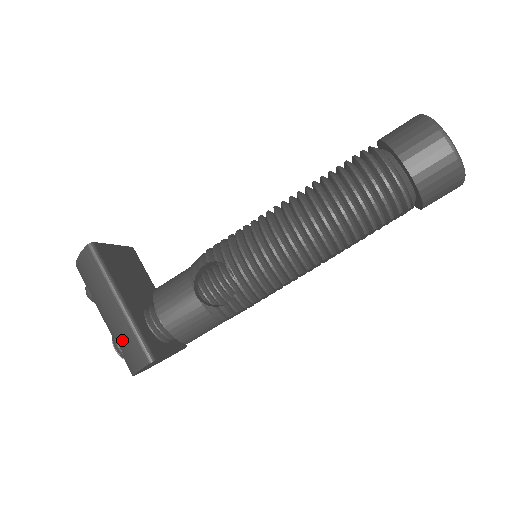
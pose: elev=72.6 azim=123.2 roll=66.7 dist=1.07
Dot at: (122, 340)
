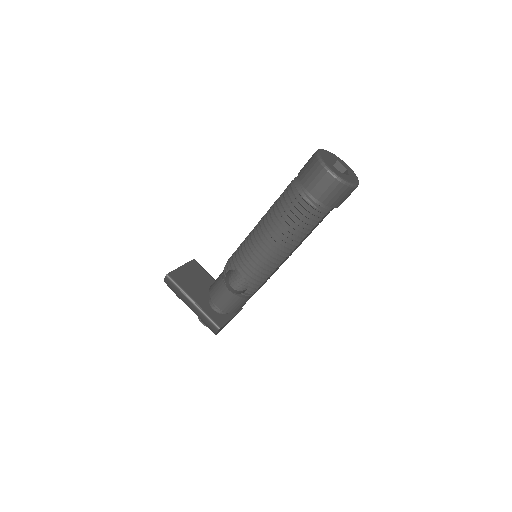
Dot at: (202, 320)
